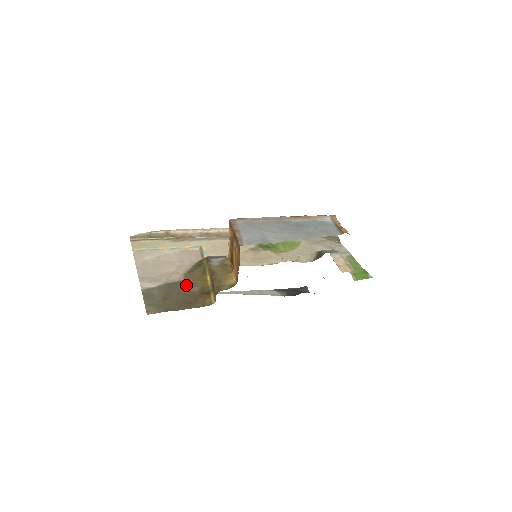
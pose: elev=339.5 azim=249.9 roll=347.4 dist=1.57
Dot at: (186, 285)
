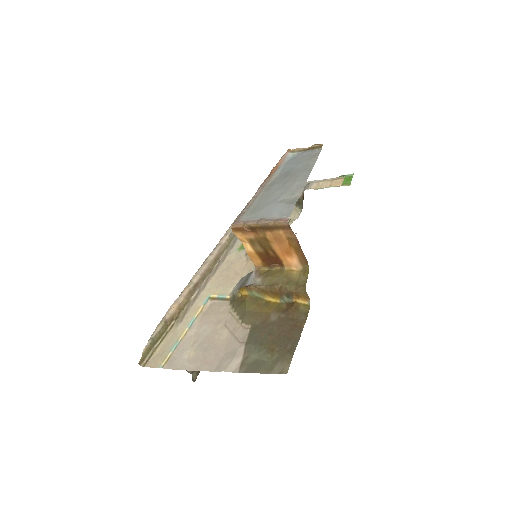
Dot at: (262, 324)
